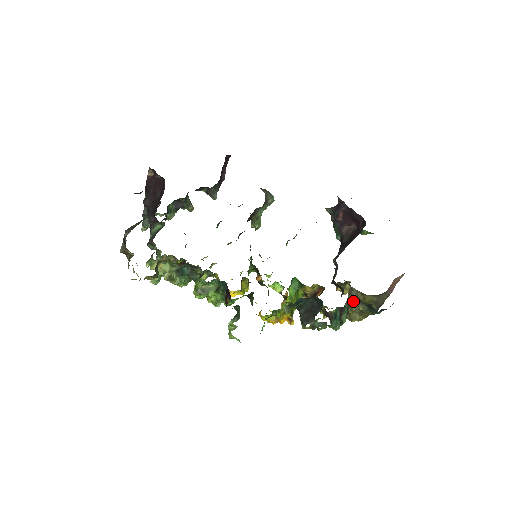
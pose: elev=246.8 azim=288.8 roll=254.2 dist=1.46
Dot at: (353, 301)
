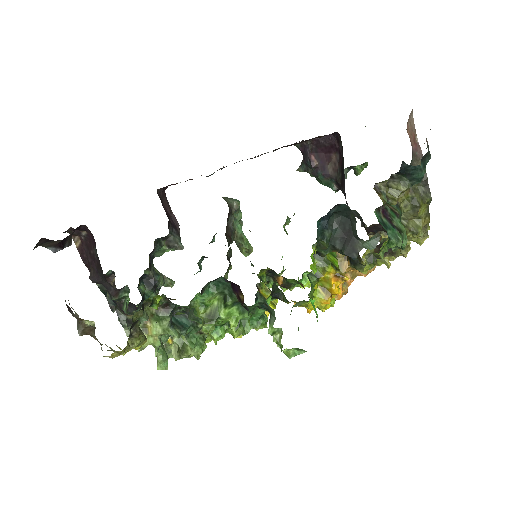
Dot at: occluded
